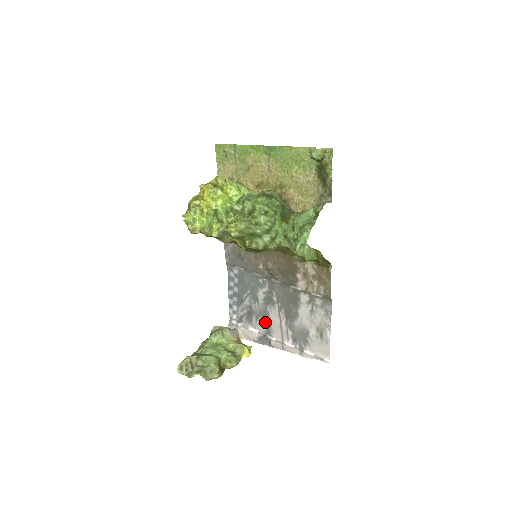
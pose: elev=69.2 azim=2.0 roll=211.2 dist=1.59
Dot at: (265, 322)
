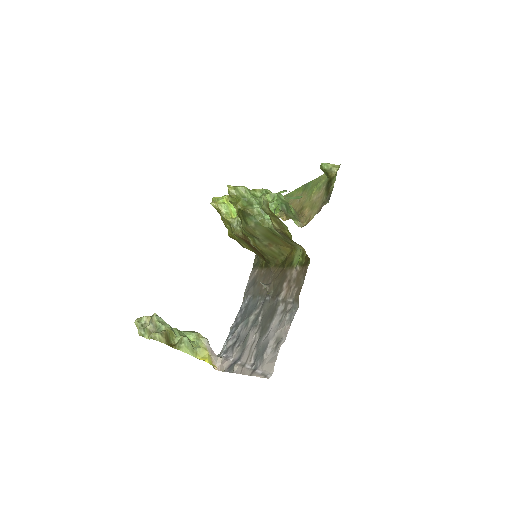
Dot at: (243, 347)
